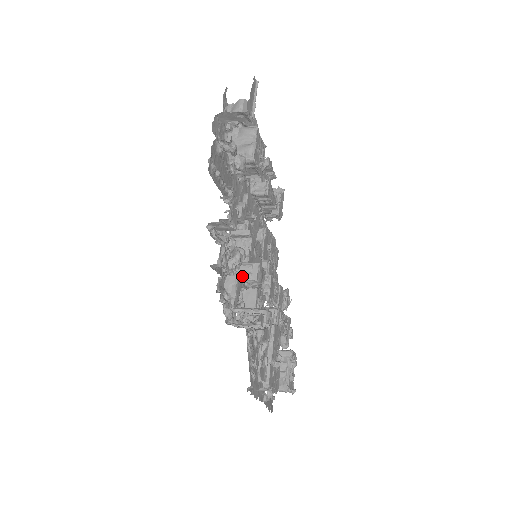
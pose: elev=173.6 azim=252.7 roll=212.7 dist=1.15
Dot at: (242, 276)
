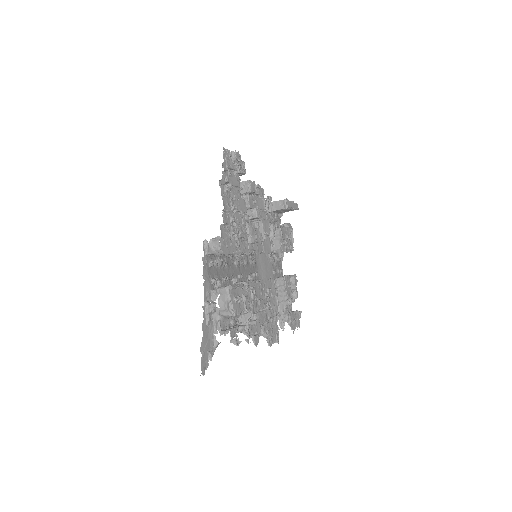
Dot at: occluded
